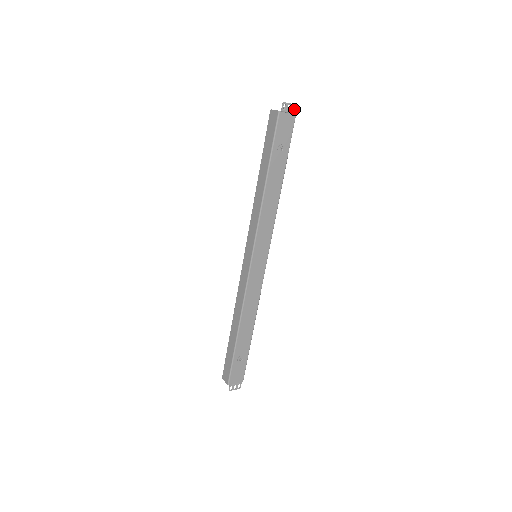
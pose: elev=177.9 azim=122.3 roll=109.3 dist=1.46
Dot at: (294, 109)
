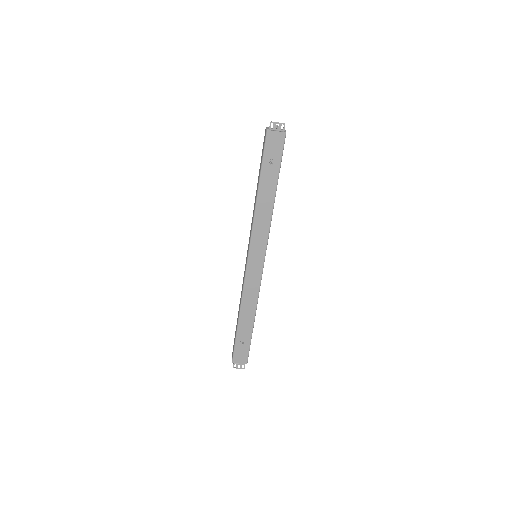
Dot at: (283, 127)
